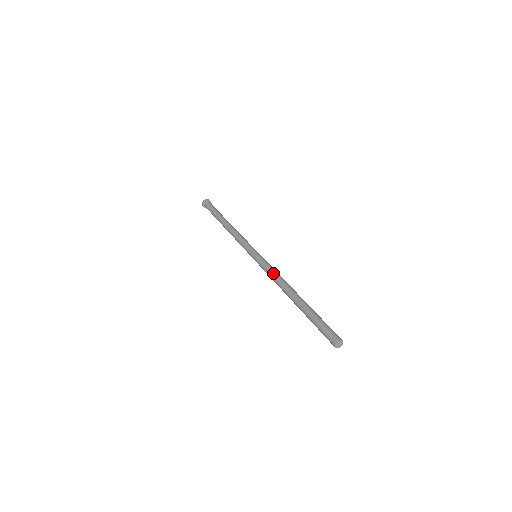
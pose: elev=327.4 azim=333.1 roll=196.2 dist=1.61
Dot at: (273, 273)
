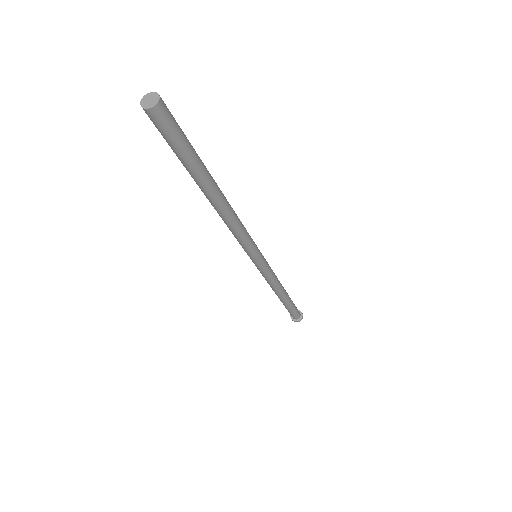
Dot at: occluded
